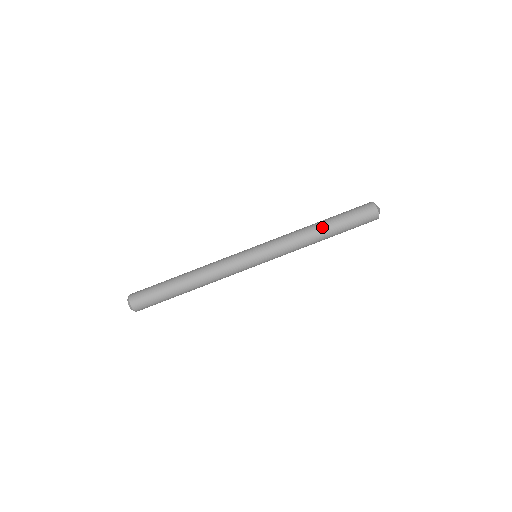
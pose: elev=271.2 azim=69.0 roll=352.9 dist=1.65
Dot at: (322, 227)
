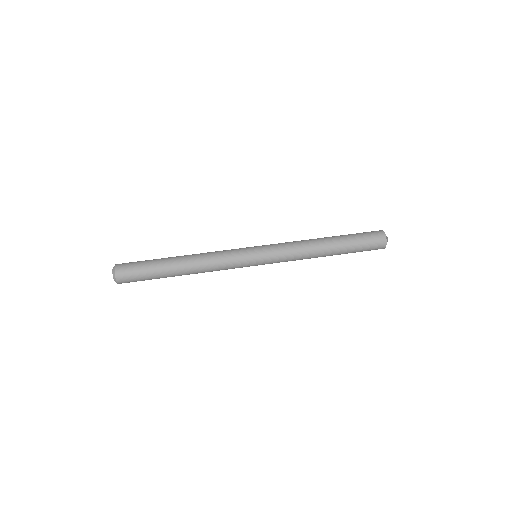
Dot at: (328, 241)
